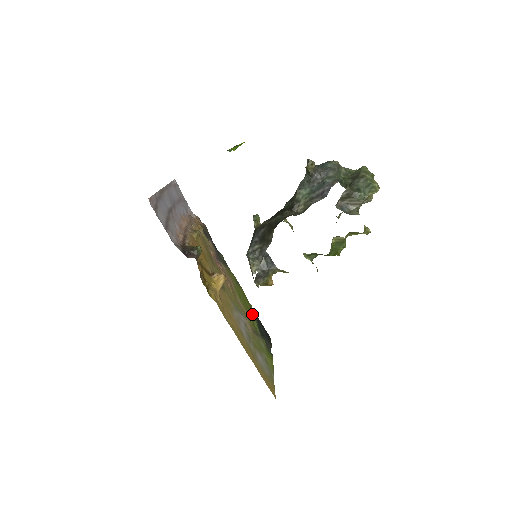
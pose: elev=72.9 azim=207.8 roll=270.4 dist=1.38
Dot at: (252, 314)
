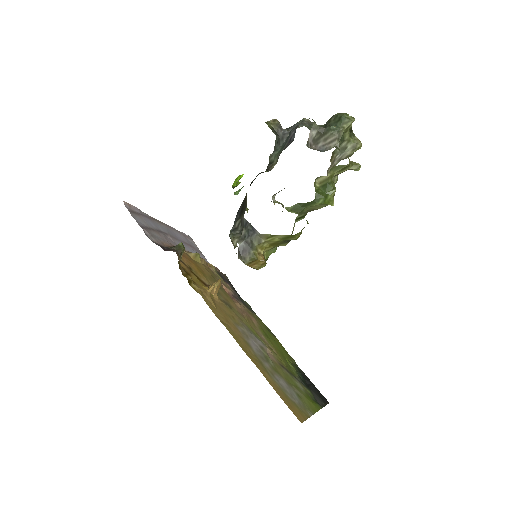
Dot at: (290, 362)
